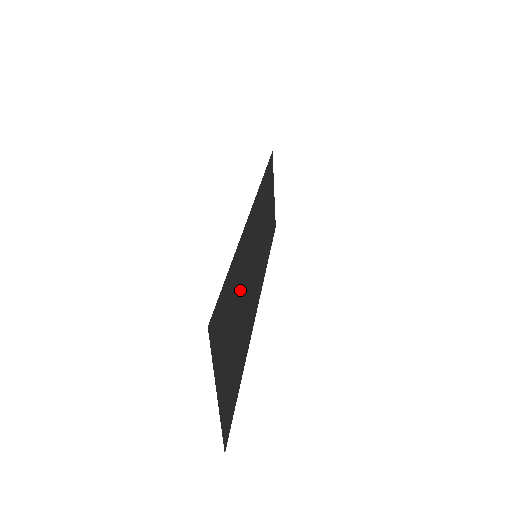
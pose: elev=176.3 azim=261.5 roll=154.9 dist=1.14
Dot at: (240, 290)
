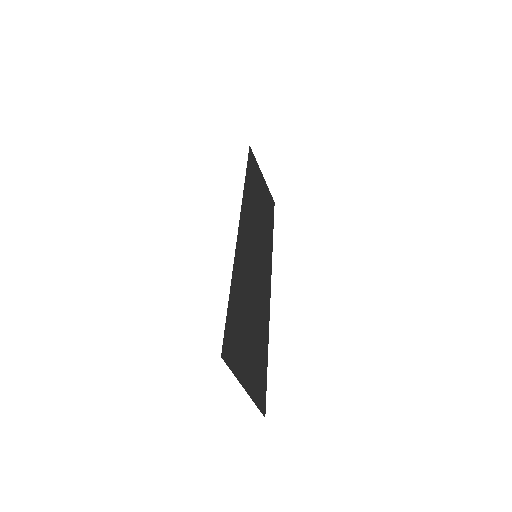
Dot at: (246, 300)
